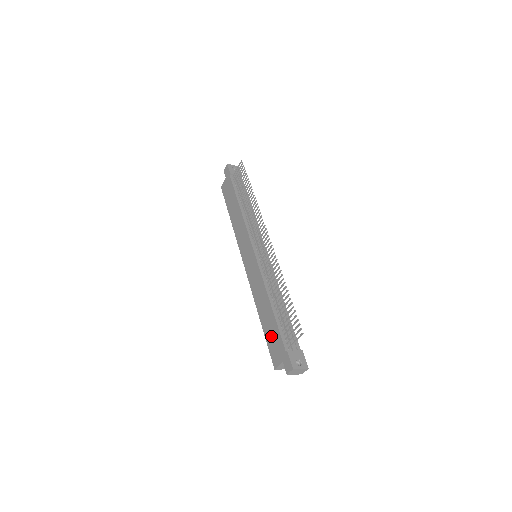
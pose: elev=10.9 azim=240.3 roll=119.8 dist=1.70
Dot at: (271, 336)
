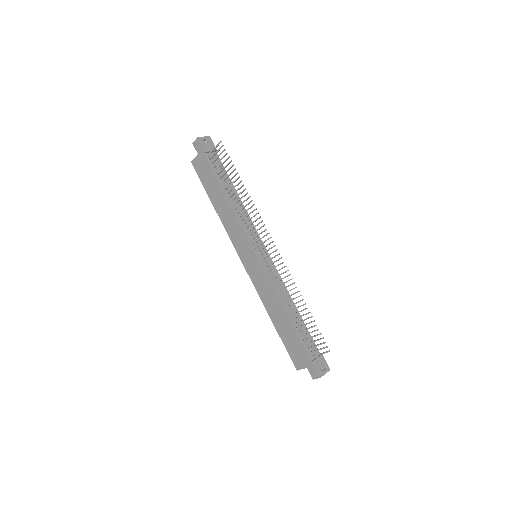
Dot at: (290, 343)
